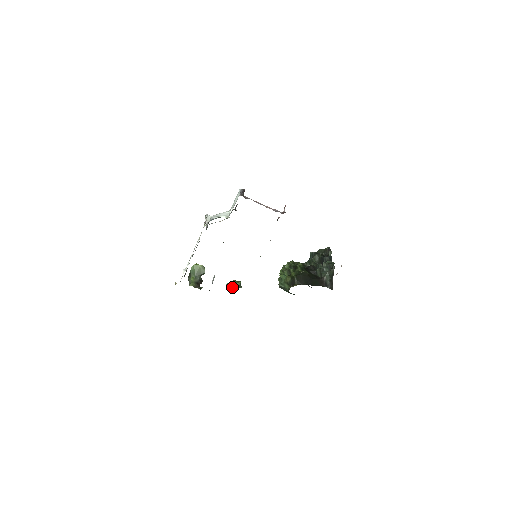
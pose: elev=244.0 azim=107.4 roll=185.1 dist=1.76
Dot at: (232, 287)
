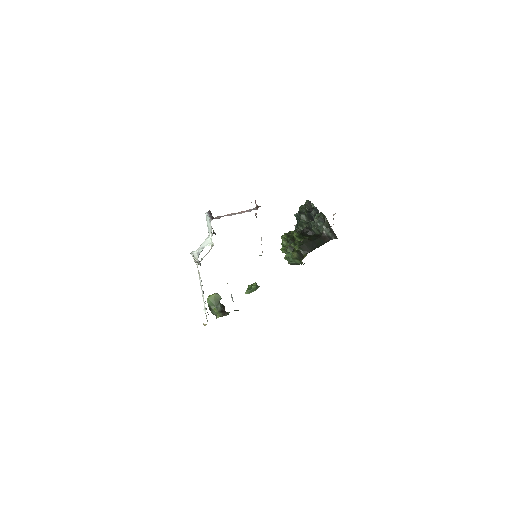
Dot at: (251, 292)
